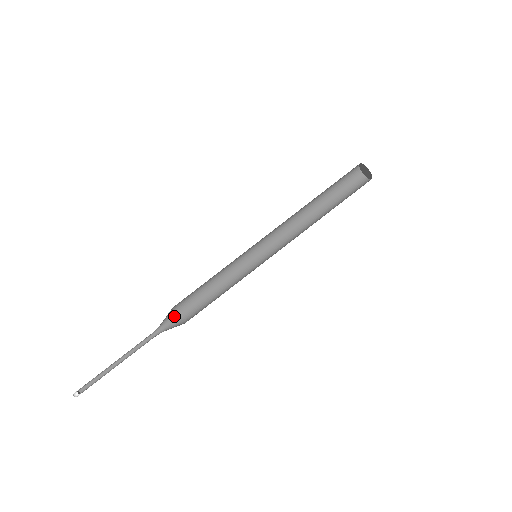
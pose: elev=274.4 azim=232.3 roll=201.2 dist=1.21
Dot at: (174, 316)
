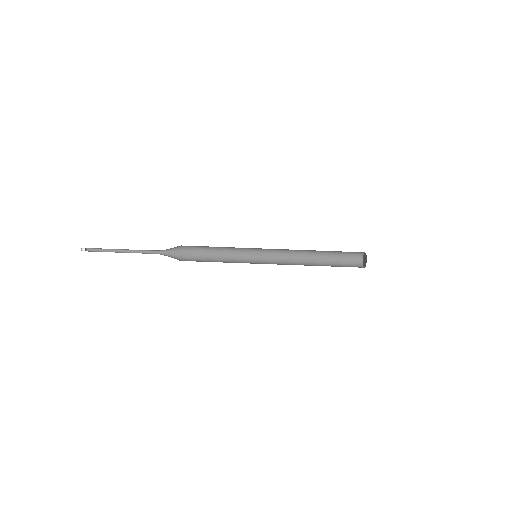
Dot at: (178, 251)
